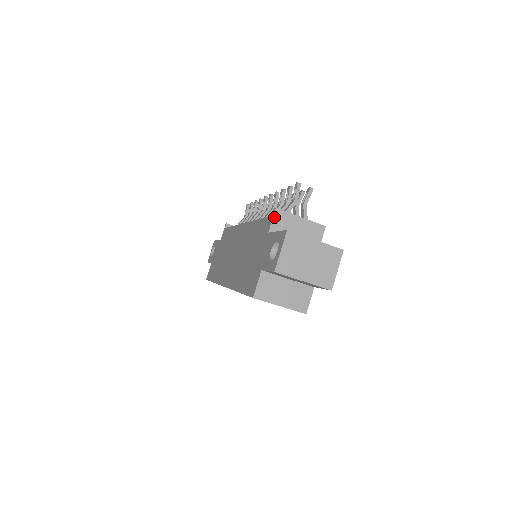
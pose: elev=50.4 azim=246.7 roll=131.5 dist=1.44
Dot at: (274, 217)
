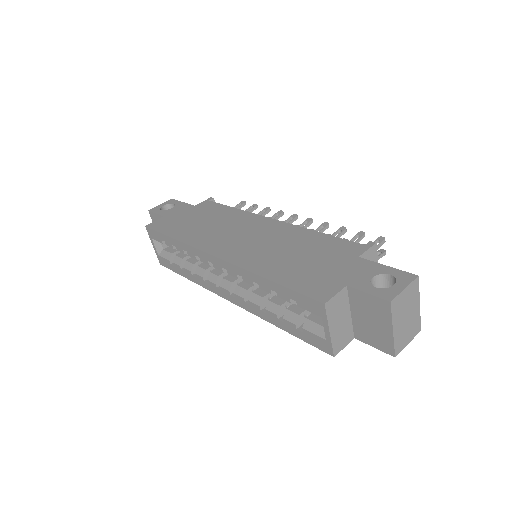
Dot at: (370, 249)
